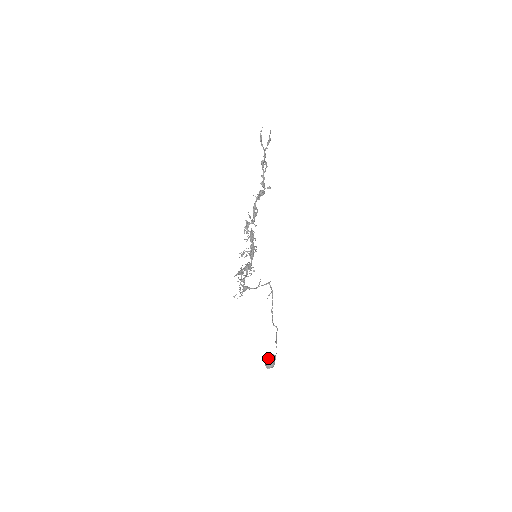
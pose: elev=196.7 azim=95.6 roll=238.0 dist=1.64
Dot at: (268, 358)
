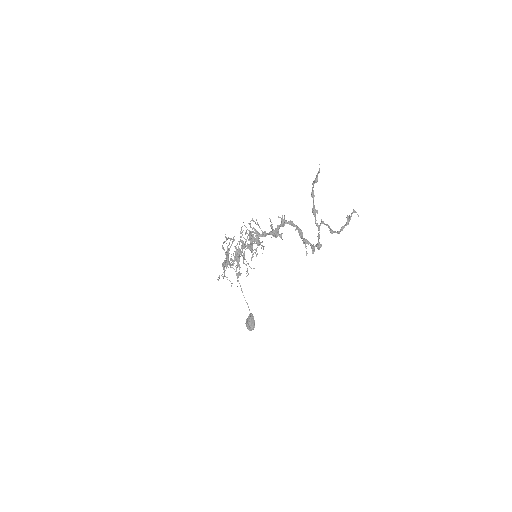
Dot at: (252, 324)
